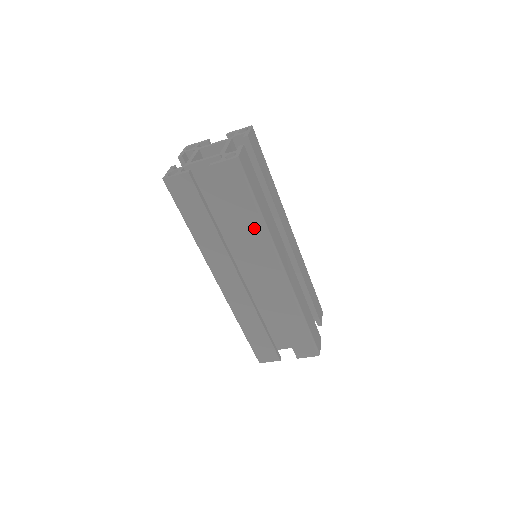
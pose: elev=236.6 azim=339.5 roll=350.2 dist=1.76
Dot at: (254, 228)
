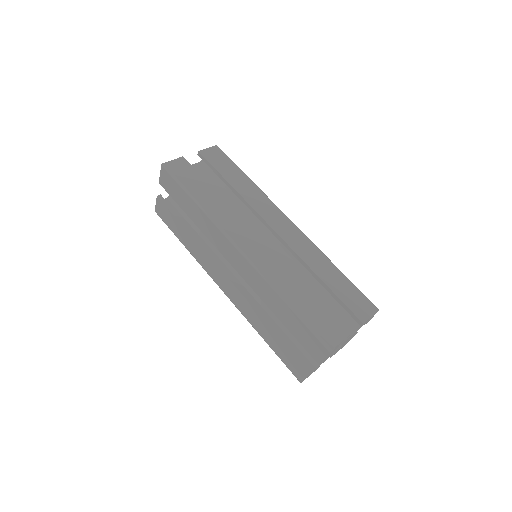
Dot at: (200, 217)
